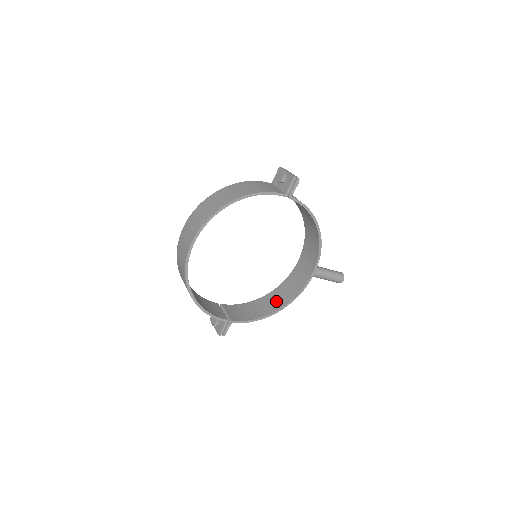
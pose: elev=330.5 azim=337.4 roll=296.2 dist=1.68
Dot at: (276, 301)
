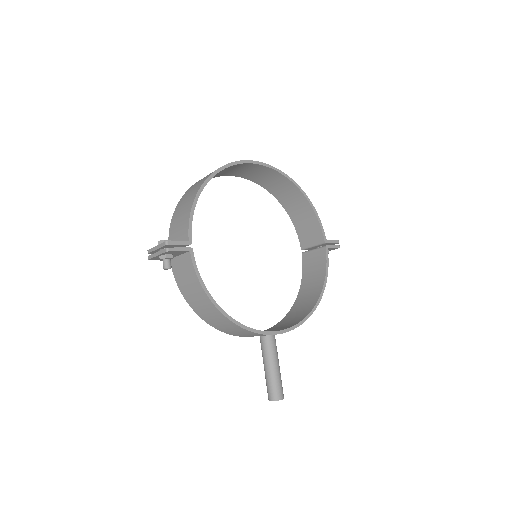
Dot at: occluded
